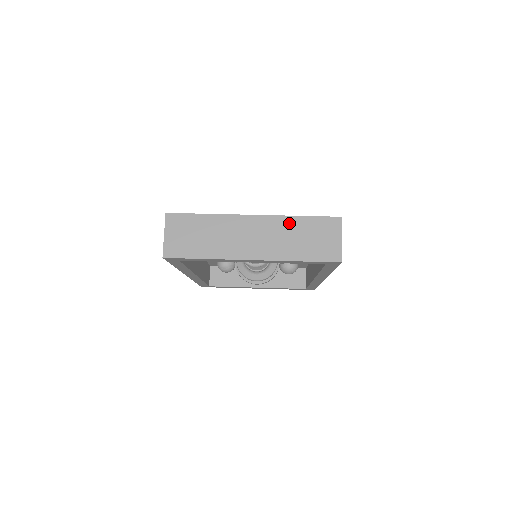
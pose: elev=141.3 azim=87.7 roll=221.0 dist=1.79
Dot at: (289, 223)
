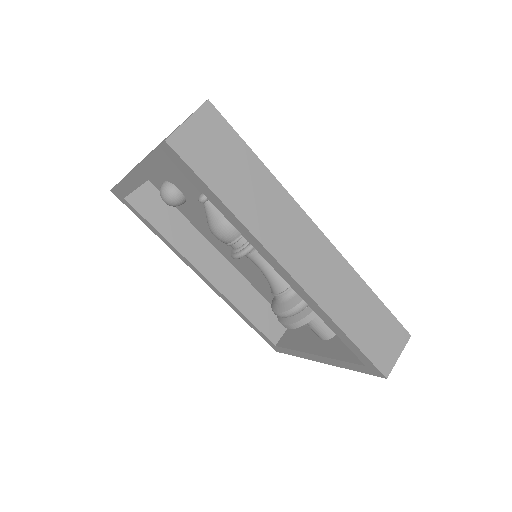
Dot at: occluded
